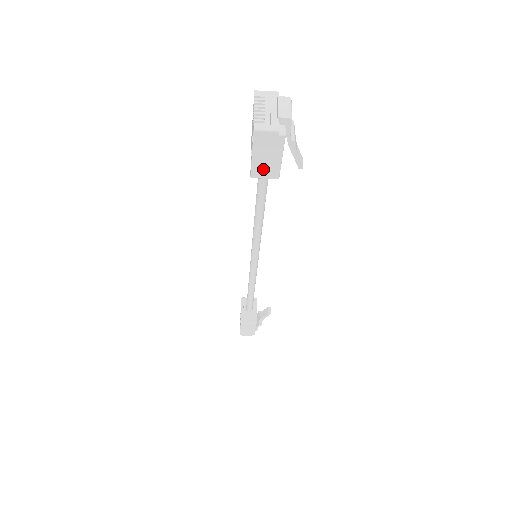
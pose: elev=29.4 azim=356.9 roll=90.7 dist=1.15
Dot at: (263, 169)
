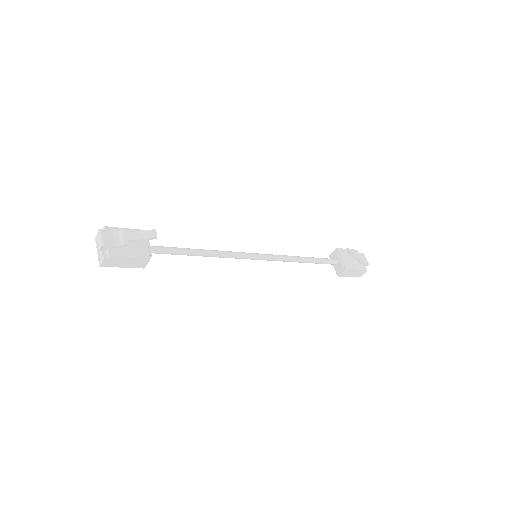
Dot at: (137, 264)
